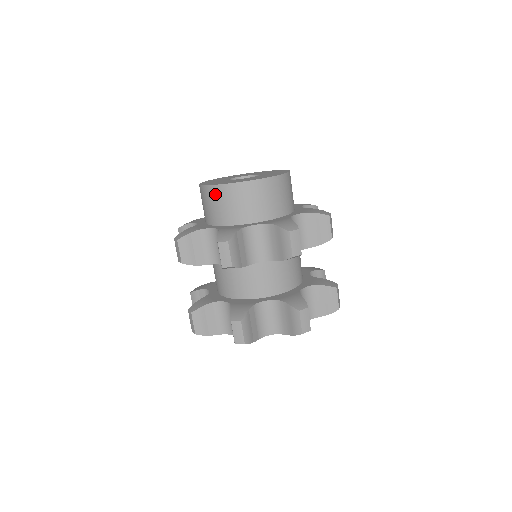
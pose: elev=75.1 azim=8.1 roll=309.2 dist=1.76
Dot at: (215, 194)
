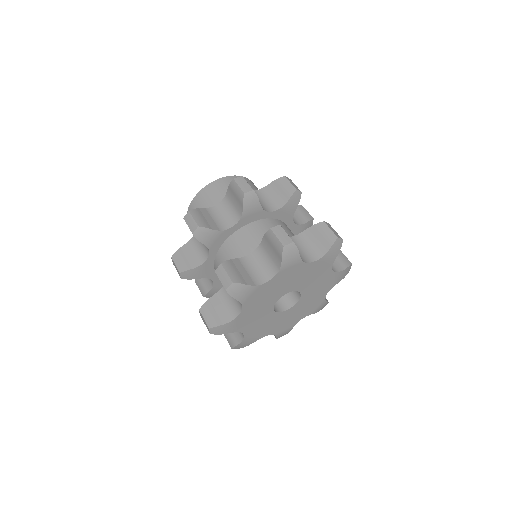
Dot at: (210, 189)
